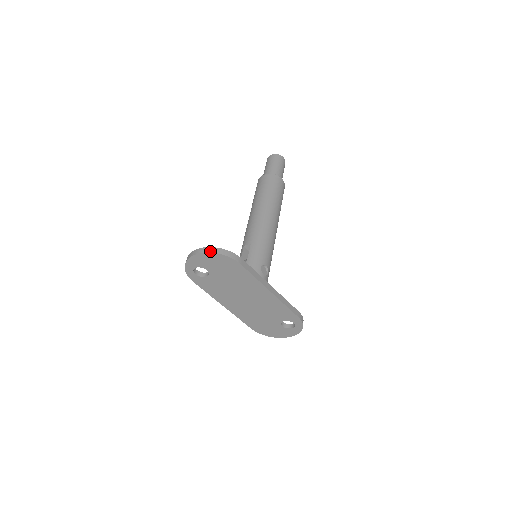
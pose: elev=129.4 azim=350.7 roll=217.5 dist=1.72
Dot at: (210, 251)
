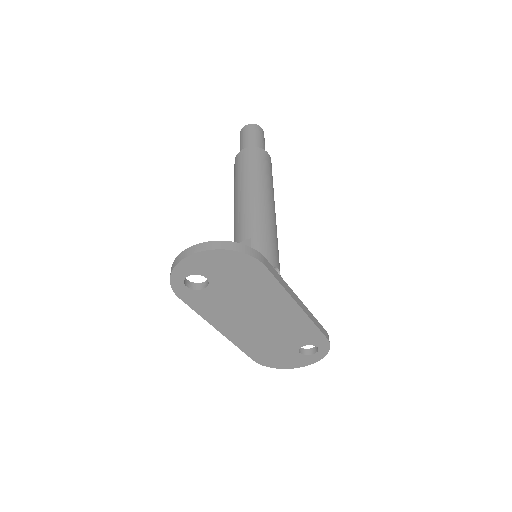
Dot at: (219, 247)
